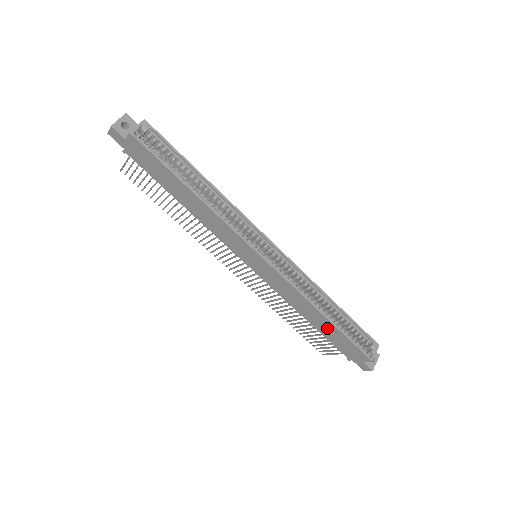
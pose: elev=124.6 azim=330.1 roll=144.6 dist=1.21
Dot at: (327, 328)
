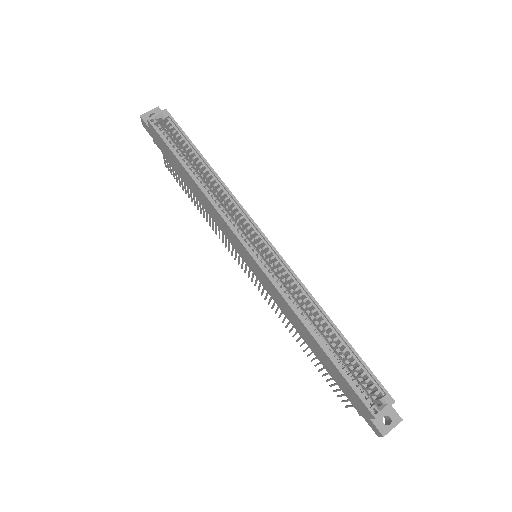
Dot at: (324, 358)
